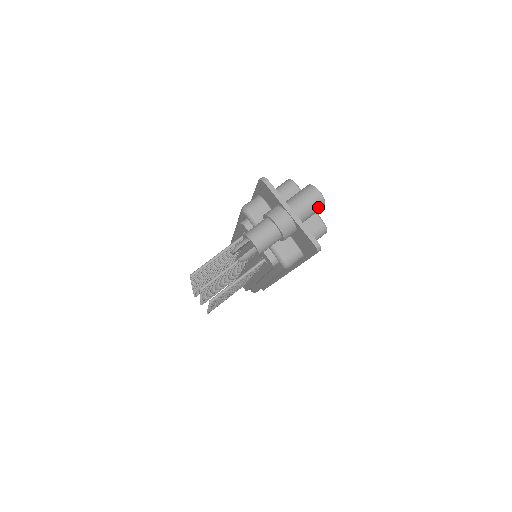
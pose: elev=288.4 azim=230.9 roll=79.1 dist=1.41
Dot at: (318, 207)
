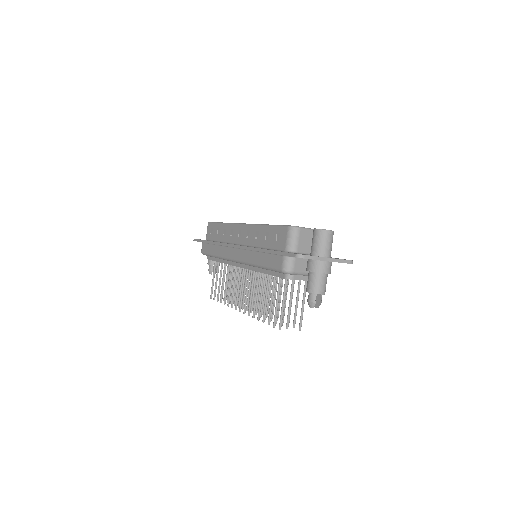
Dot at: occluded
